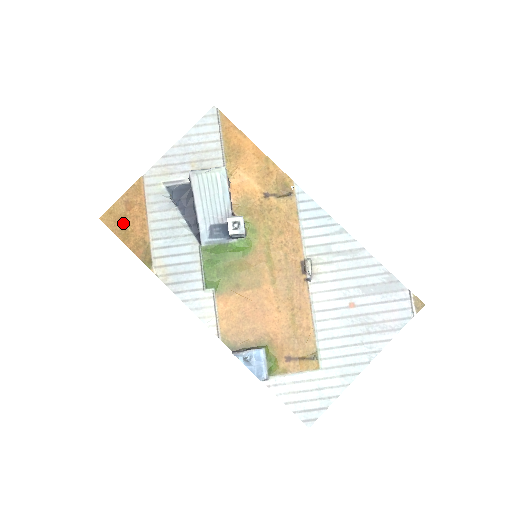
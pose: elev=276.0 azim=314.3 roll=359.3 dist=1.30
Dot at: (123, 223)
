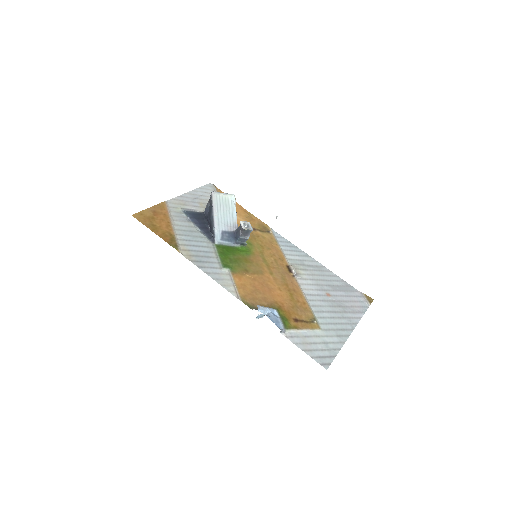
Dot at: (152, 221)
